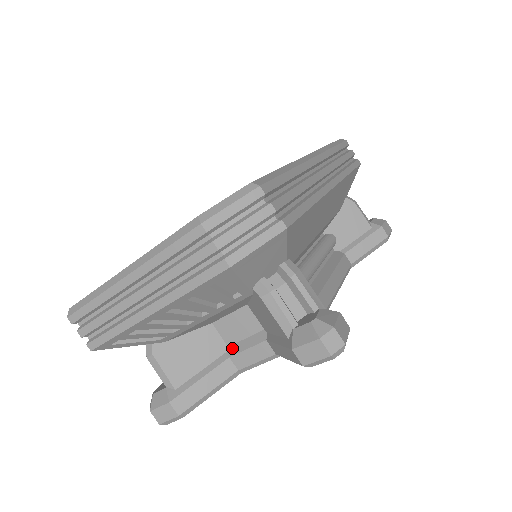
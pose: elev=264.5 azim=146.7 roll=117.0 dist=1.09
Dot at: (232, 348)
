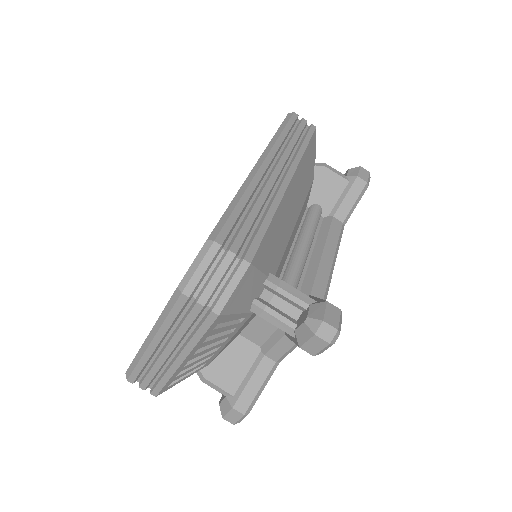
Dot at: (263, 347)
